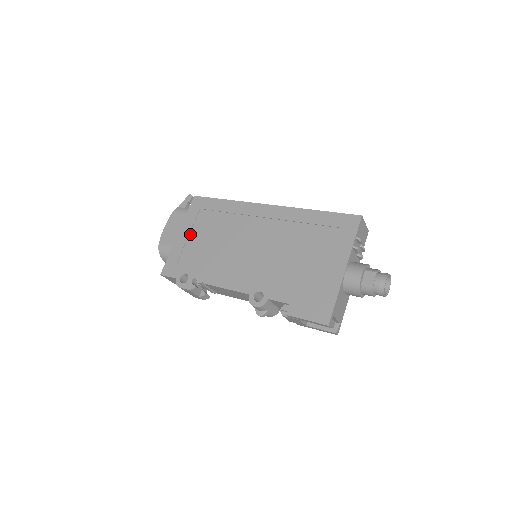
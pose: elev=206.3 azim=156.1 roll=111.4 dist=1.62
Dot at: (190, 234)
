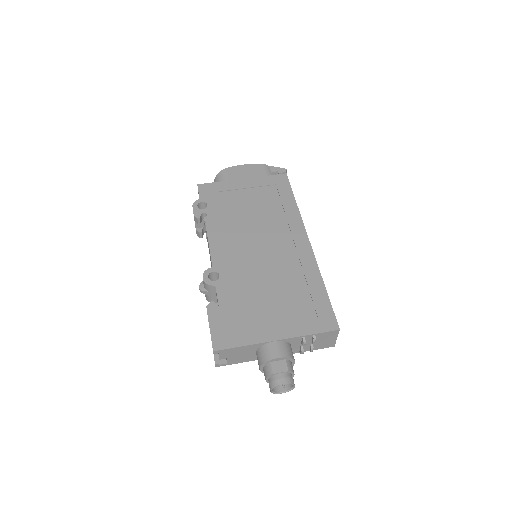
Dot at: (247, 189)
